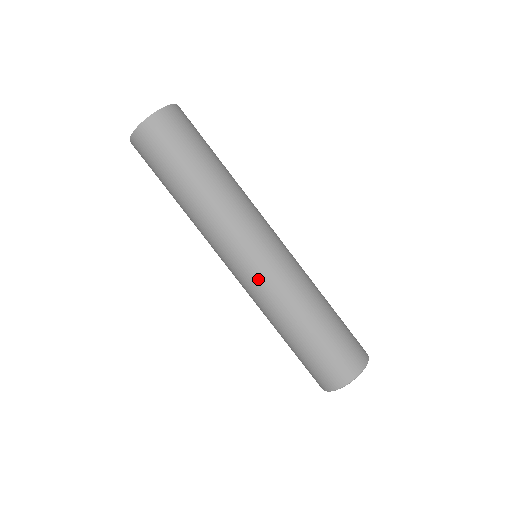
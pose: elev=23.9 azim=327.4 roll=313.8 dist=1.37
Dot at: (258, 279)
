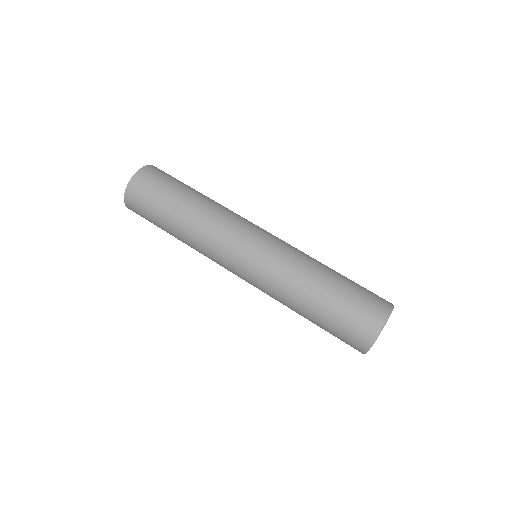
Dot at: (258, 271)
